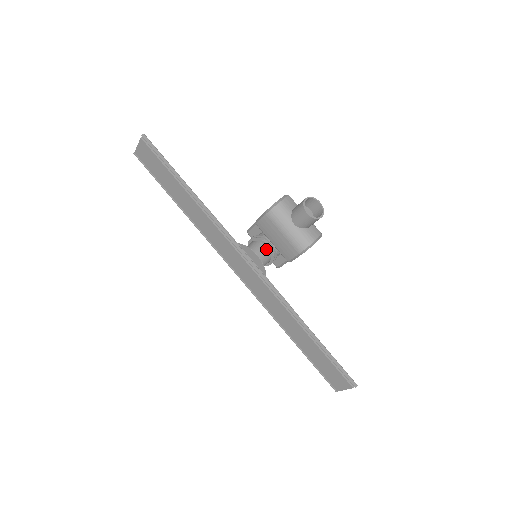
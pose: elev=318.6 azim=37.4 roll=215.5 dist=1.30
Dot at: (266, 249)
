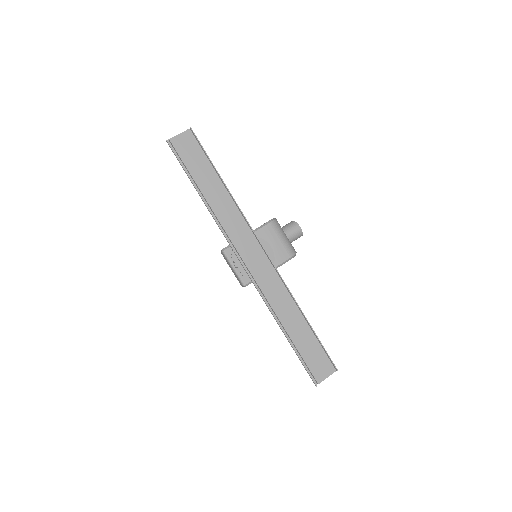
Dot at: occluded
